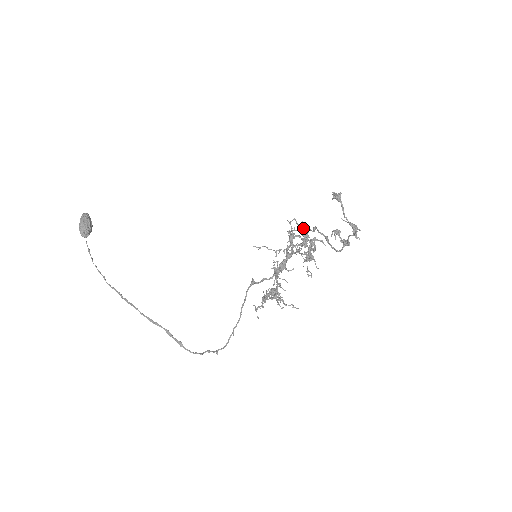
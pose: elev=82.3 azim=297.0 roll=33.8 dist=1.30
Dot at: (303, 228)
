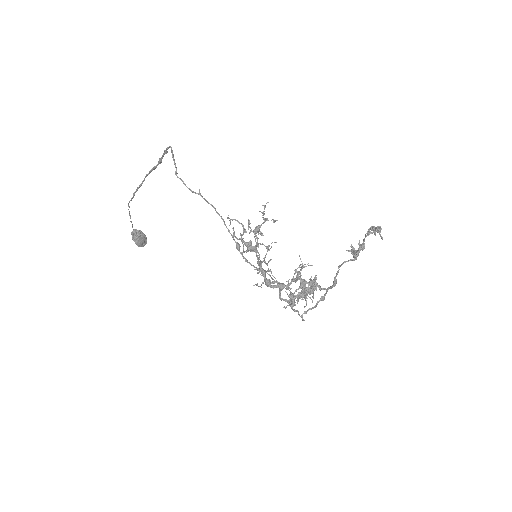
Dot at: occluded
